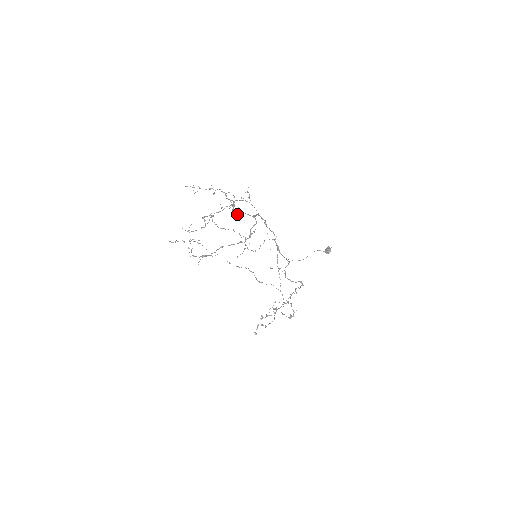
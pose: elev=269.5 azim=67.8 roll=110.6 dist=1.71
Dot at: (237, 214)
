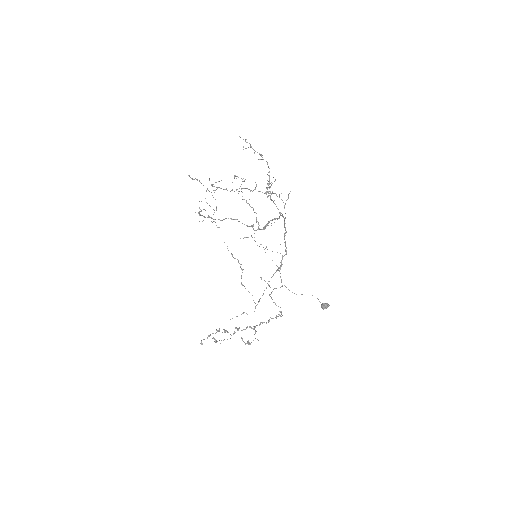
Dot at: (267, 196)
